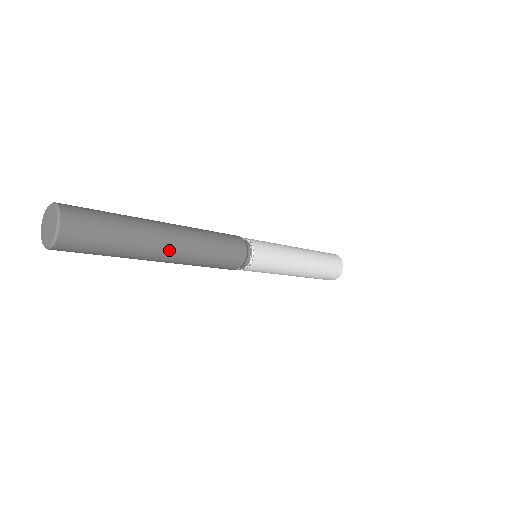
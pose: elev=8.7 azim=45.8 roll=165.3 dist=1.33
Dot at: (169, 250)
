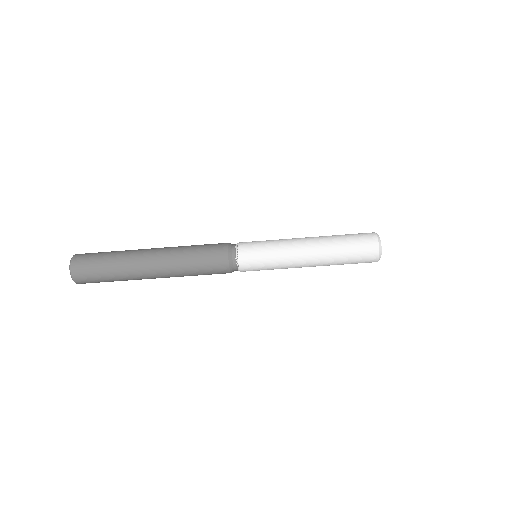
Dot at: (151, 256)
